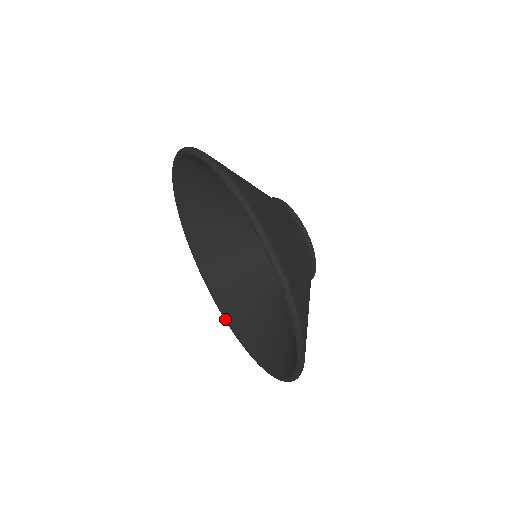
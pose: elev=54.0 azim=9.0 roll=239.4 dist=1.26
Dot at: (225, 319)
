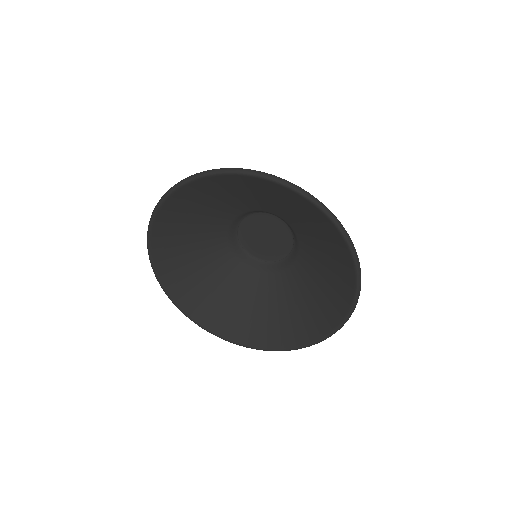
Dot at: (275, 350)
